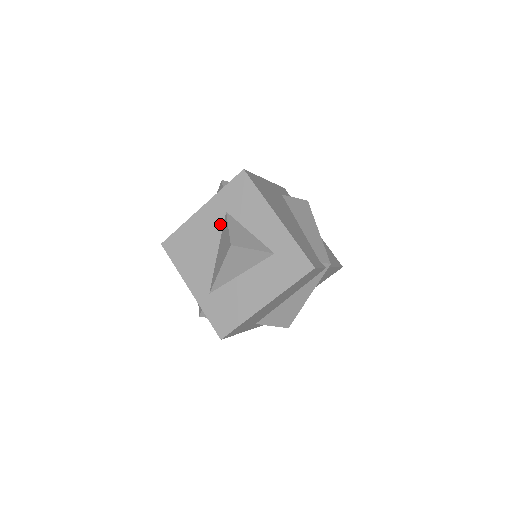
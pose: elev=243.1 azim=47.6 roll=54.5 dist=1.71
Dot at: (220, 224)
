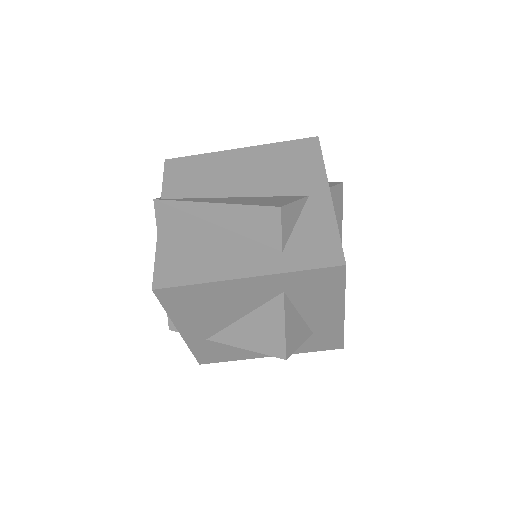
Dot at: (266, 299)
